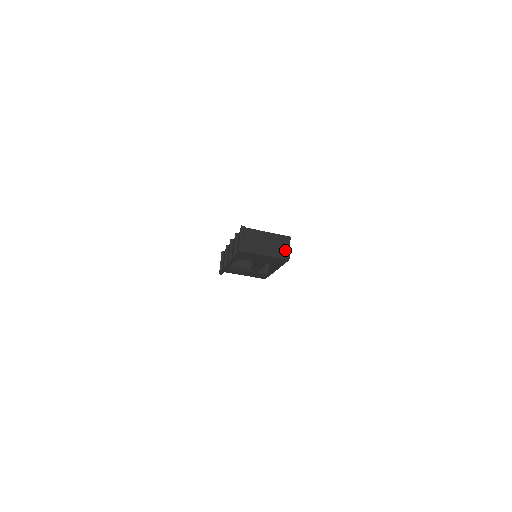
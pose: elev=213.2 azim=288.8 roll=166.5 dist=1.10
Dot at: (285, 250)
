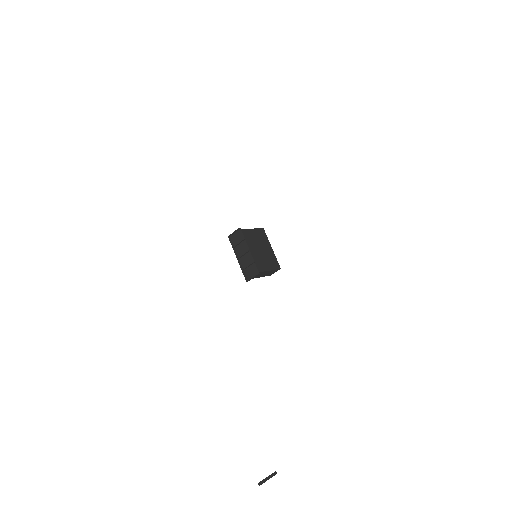
Dot at: (272, 273)
